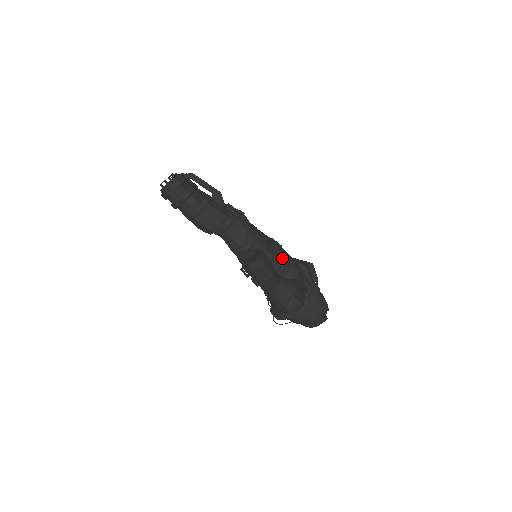
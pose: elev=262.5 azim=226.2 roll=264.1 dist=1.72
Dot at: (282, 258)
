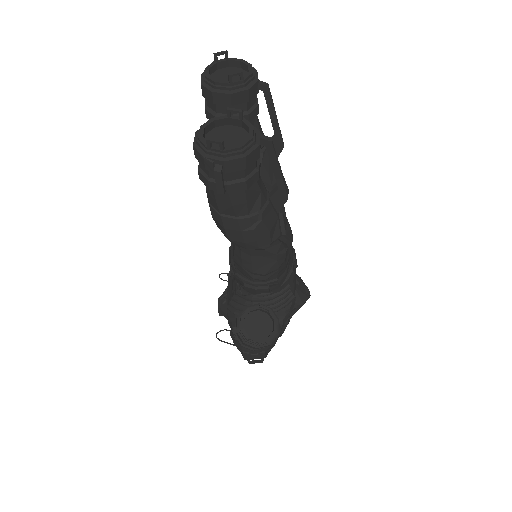
Dot at: (287, 295)
